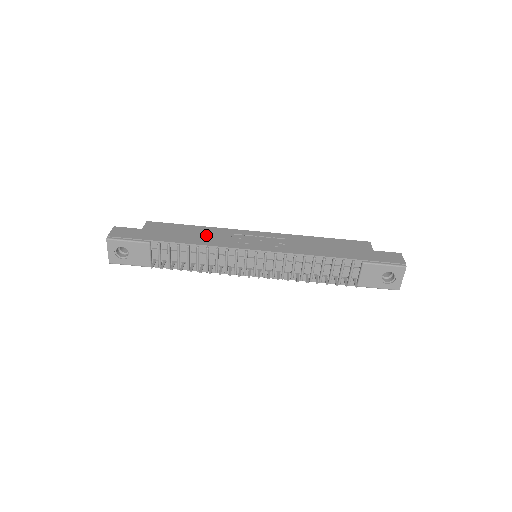
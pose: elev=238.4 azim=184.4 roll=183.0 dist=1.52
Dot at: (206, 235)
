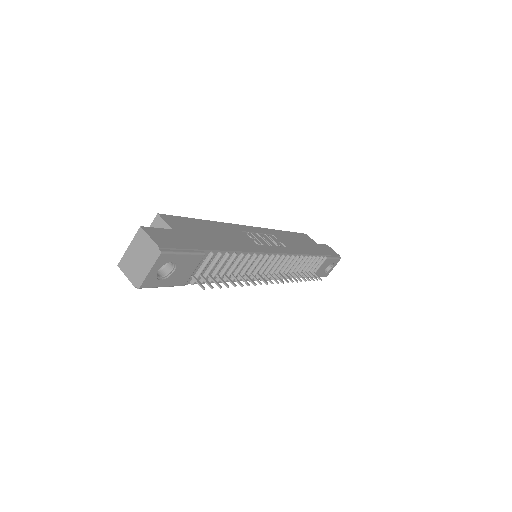
Dot at: (230, 235)
